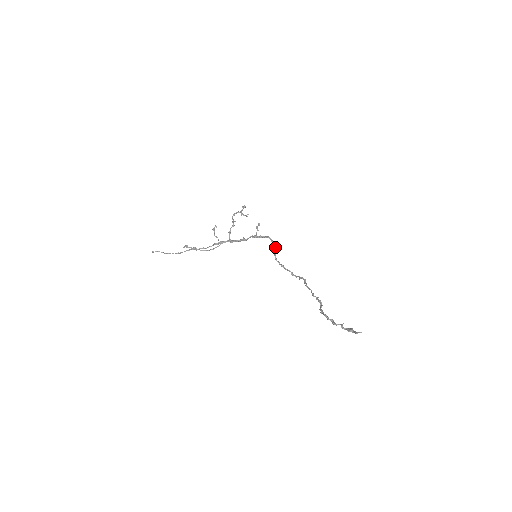
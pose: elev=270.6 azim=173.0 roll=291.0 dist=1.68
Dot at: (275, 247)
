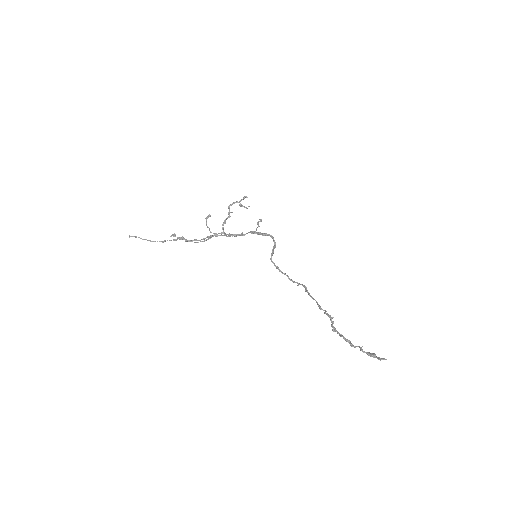
Dot at: (275, 247)
